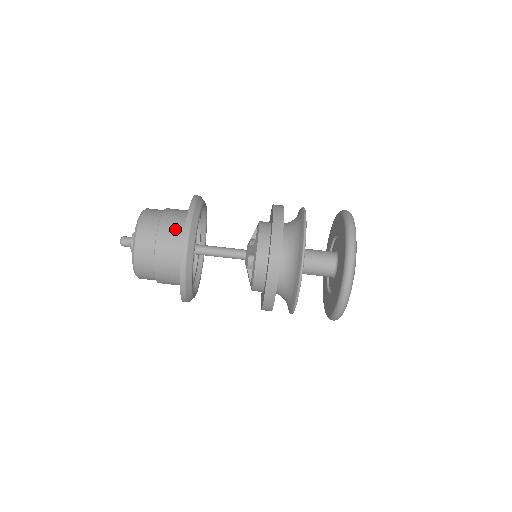
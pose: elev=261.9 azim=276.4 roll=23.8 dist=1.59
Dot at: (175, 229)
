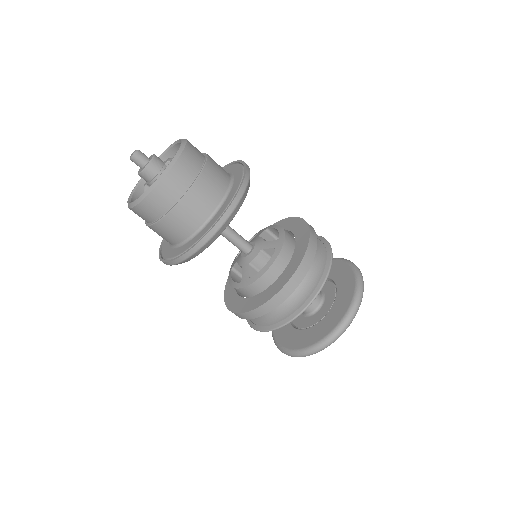
Dot at: (221, 177)
